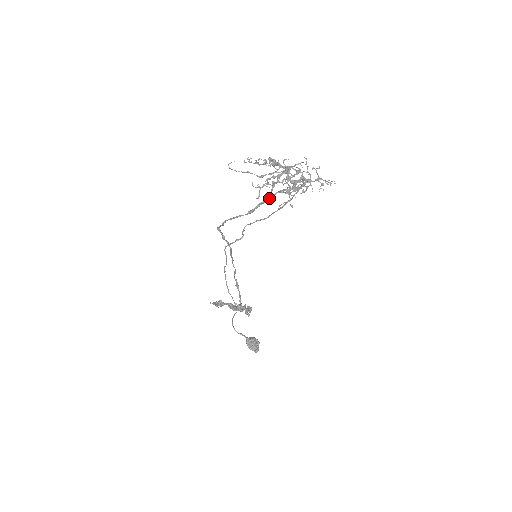
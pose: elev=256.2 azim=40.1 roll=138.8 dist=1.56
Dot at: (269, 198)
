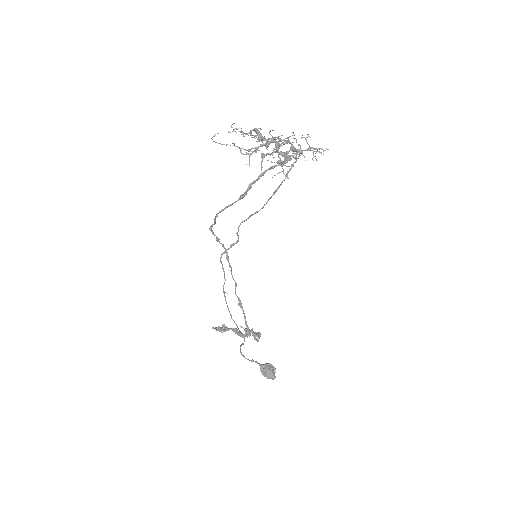
Dot at: (260, 175)
